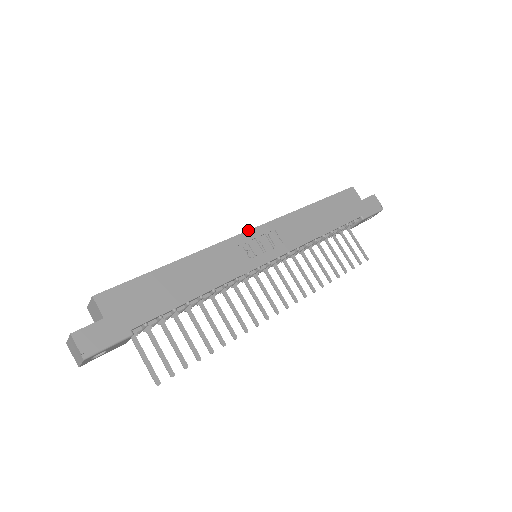
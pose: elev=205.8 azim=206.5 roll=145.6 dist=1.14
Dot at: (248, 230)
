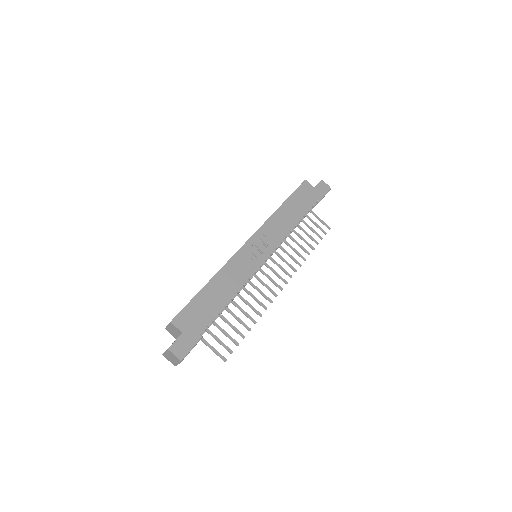
Dot at: (246, 241)
